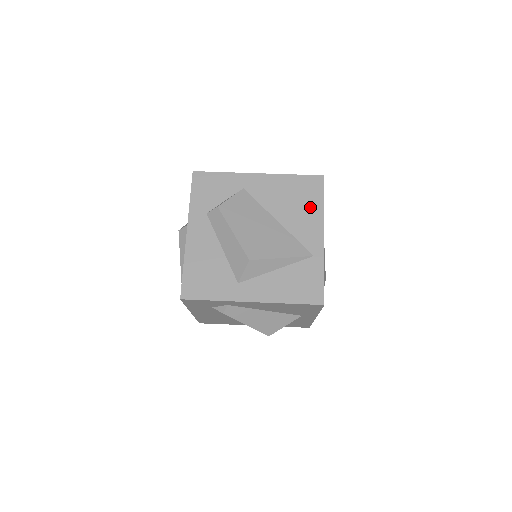
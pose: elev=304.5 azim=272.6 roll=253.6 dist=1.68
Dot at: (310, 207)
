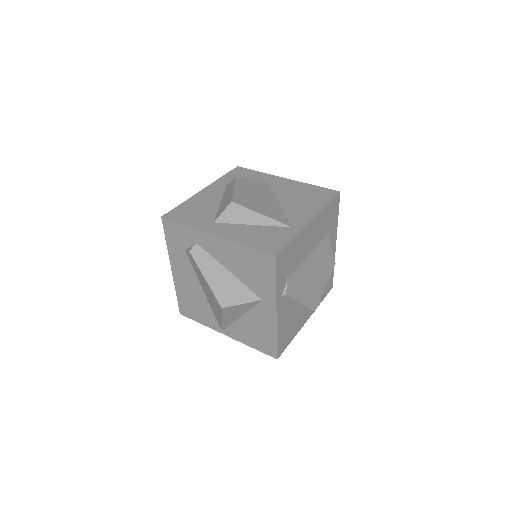
Dot at: (313, 203)
